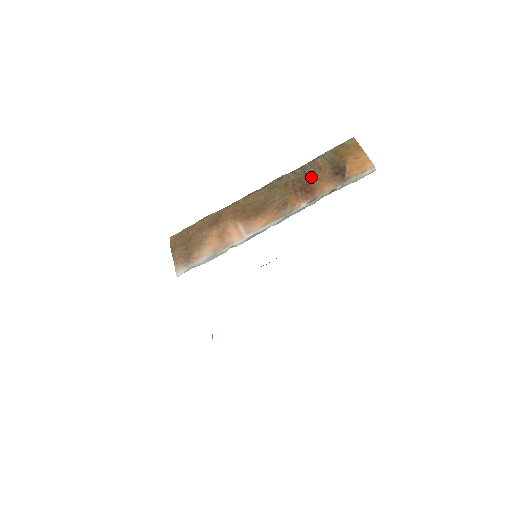
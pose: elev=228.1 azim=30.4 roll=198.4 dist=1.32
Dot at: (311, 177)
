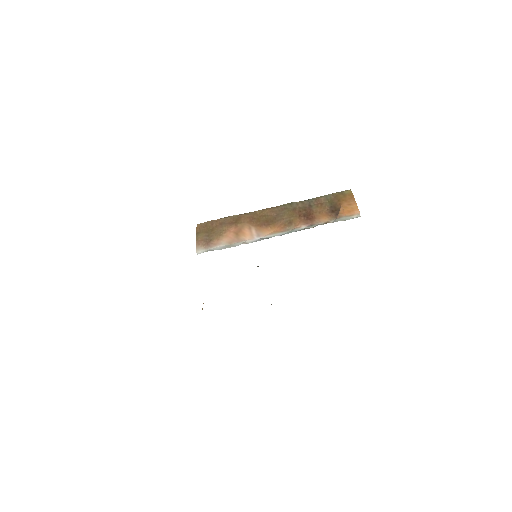
Dot at: (314, 209)
